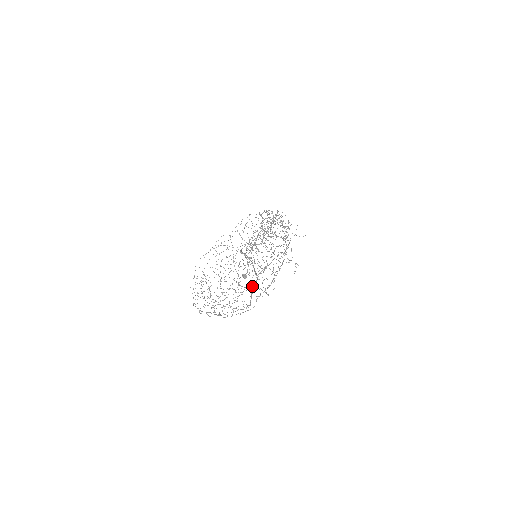
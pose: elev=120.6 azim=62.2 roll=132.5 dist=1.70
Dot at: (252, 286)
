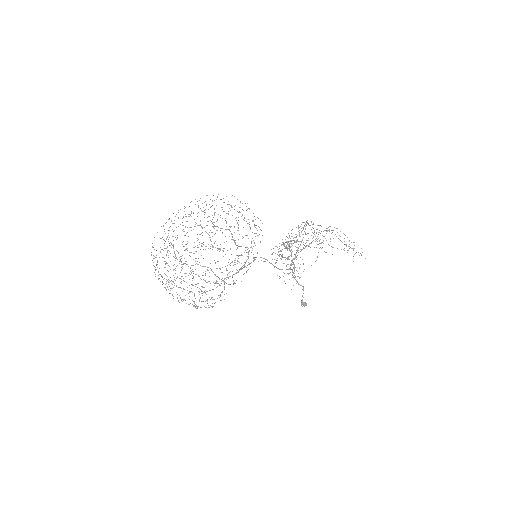
Dot at: (226, 277)
